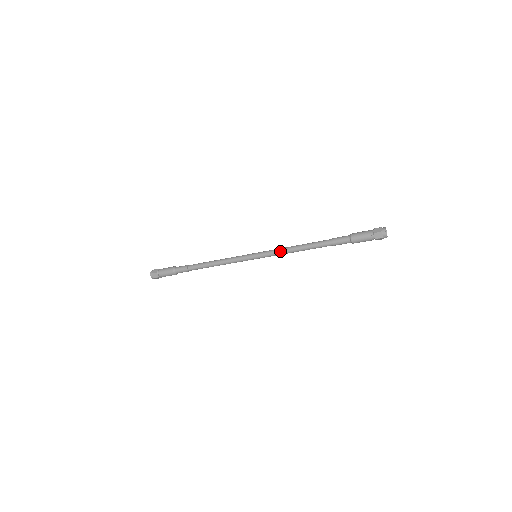
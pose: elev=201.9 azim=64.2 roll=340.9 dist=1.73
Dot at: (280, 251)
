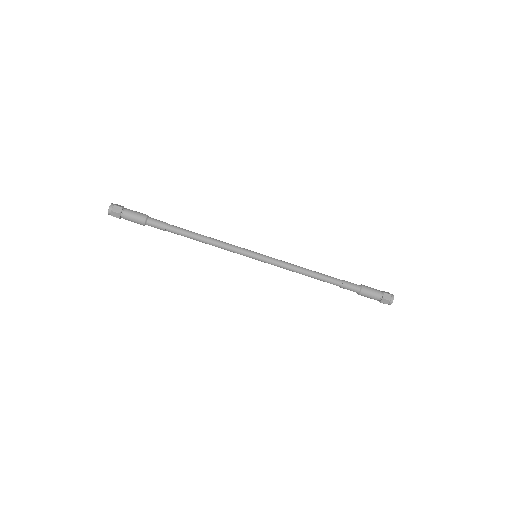
Dot at: (287, 263)
